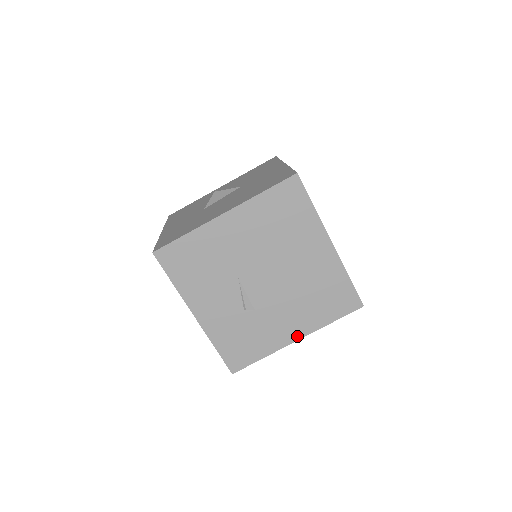
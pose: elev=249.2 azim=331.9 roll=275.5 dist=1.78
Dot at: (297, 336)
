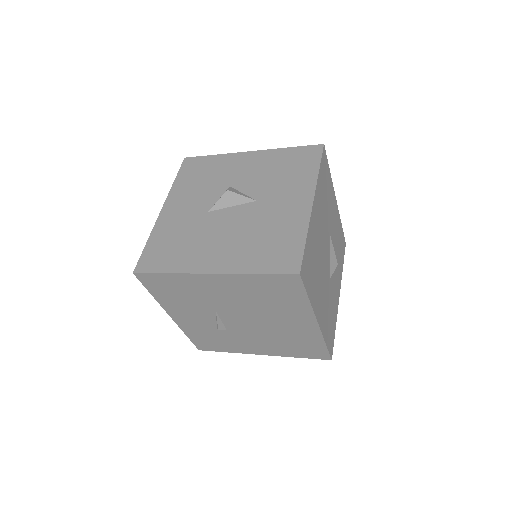
Dot at: (262, 353)
